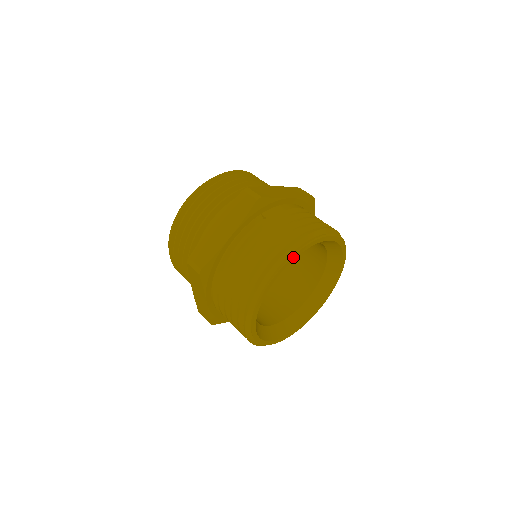
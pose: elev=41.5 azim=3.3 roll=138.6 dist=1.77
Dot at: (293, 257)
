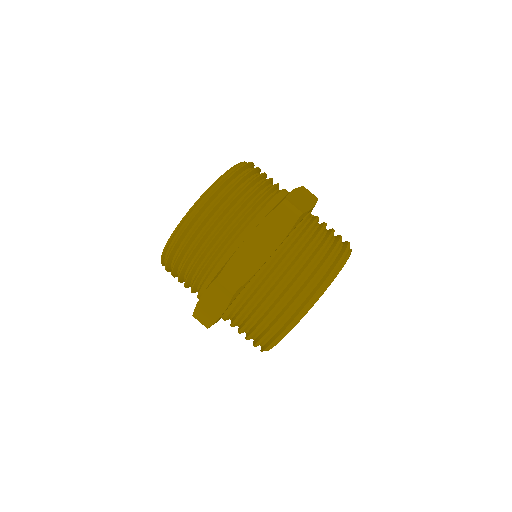
Dot at: occluded
